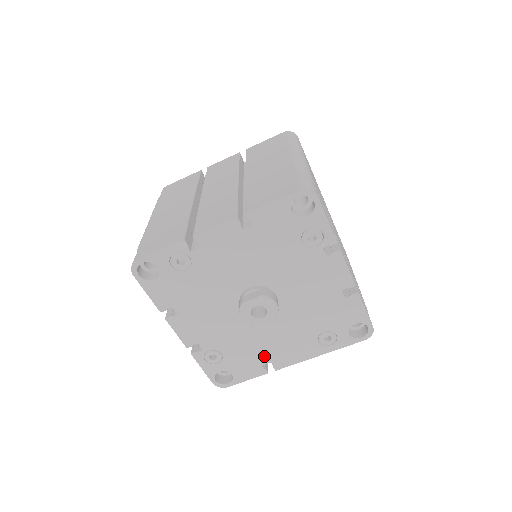
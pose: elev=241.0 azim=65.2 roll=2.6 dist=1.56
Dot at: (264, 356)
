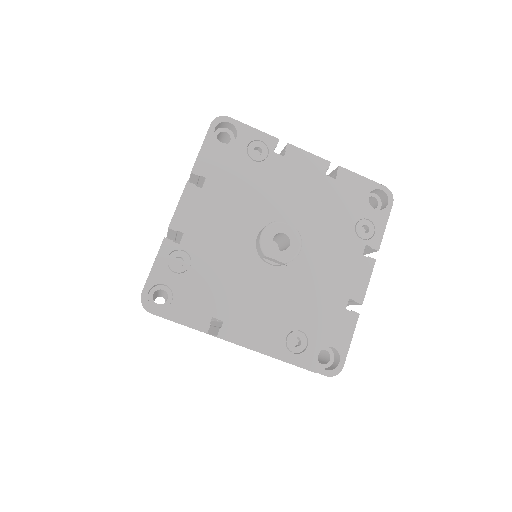
Dot at: (225, 307)
